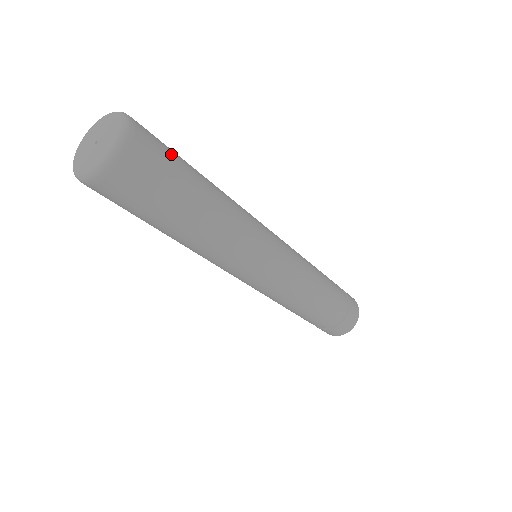
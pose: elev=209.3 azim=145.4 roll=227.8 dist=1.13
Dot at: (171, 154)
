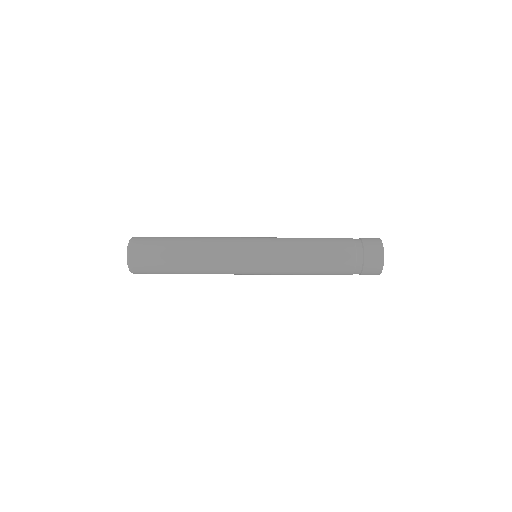
Dot at: occluded
